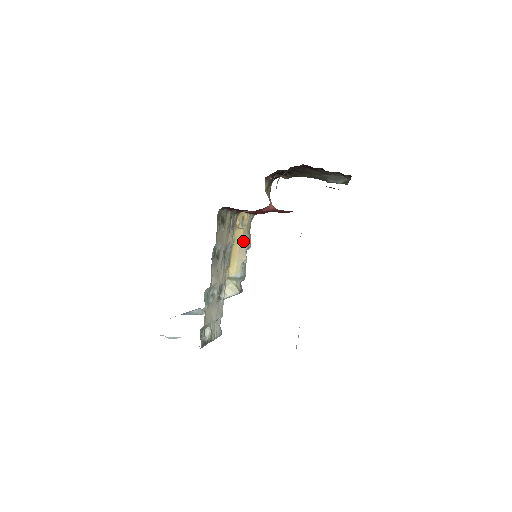
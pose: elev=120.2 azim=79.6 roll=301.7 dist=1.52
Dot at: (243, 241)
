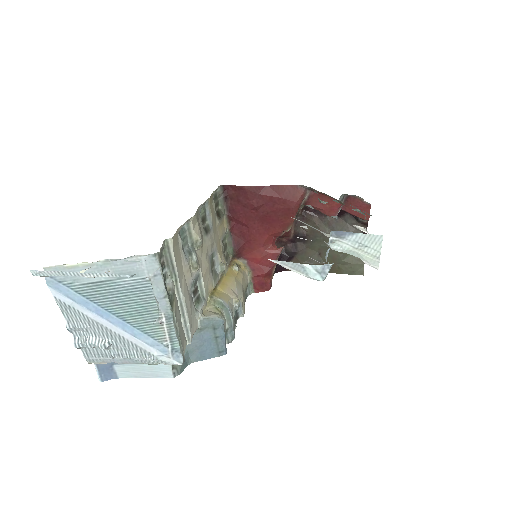
Dot at: (236, 283)
